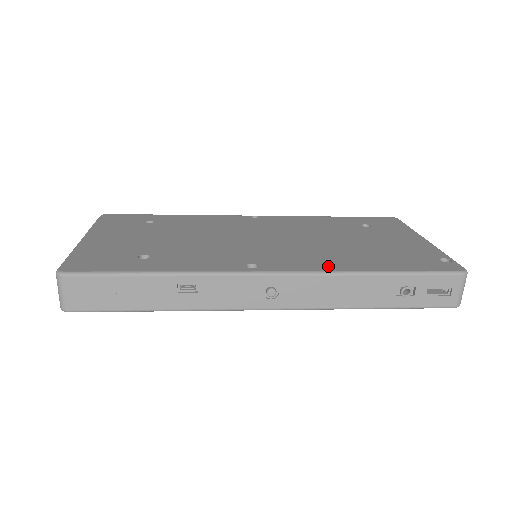
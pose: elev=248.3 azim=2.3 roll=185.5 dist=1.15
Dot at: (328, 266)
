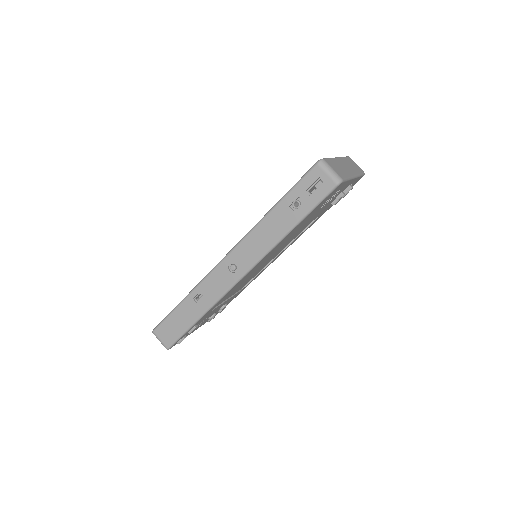
Dot at: occluded
